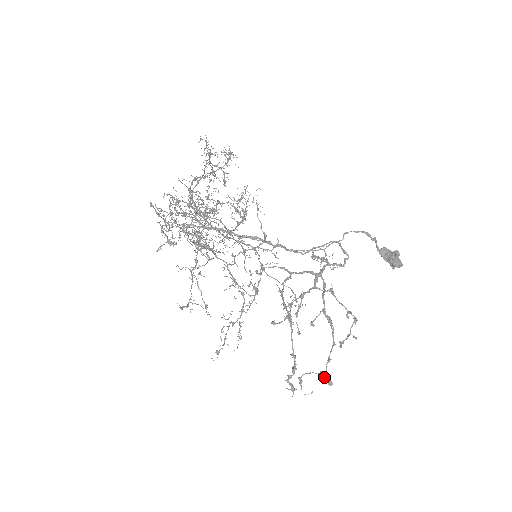
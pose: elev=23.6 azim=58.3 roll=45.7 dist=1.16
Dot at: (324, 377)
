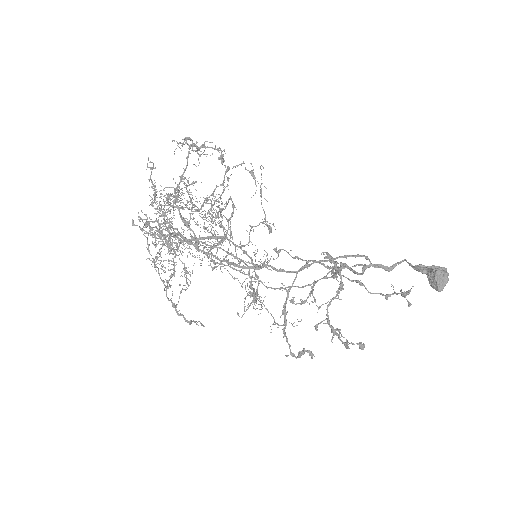
Dot at: (352, 344)
